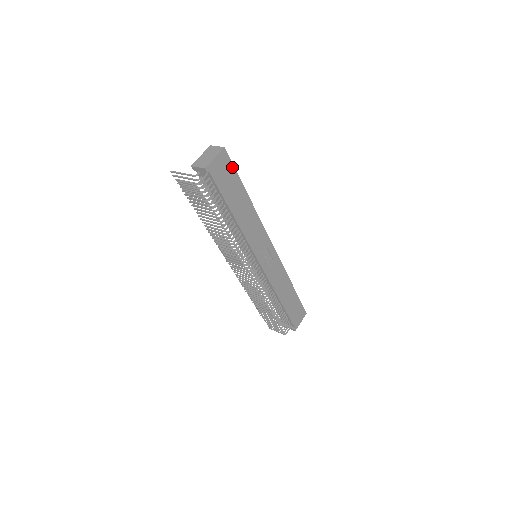
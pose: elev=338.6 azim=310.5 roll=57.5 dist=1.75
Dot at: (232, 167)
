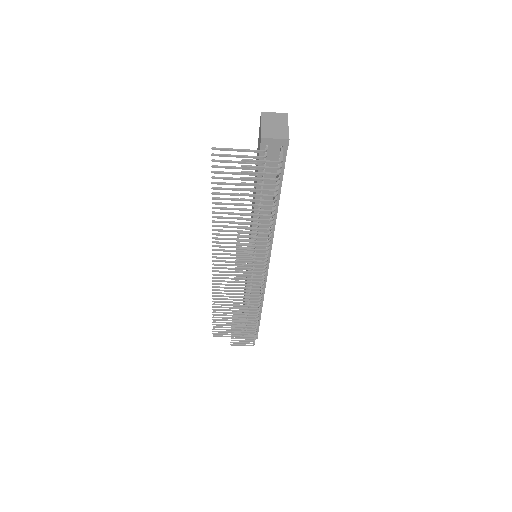
Dot at: occluded
